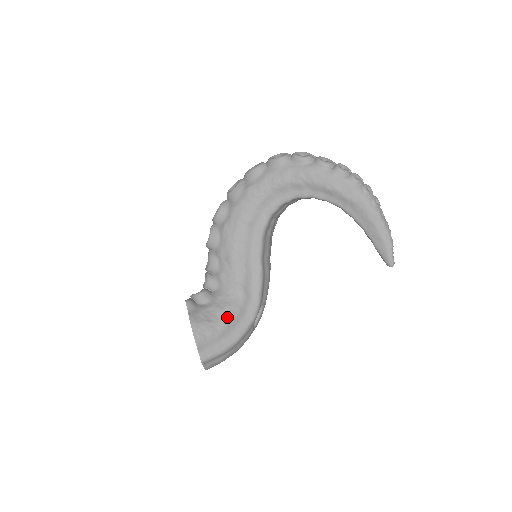
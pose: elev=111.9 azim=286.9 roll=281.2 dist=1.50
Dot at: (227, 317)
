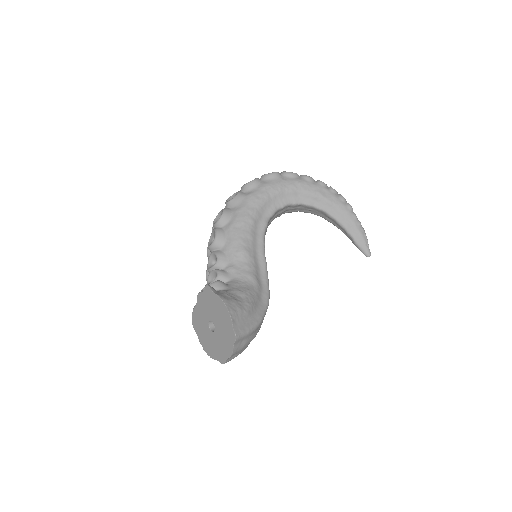
Dot at: (249, 299)
